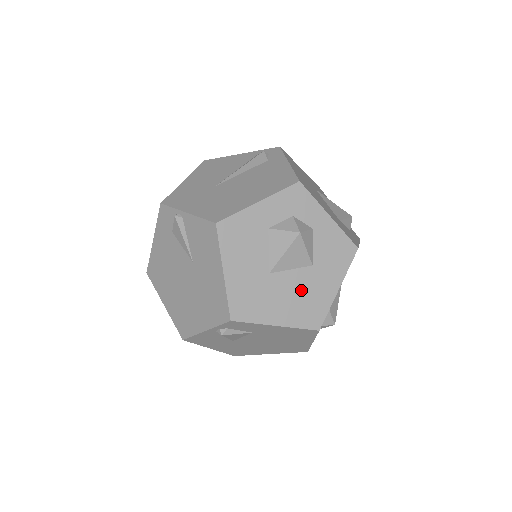
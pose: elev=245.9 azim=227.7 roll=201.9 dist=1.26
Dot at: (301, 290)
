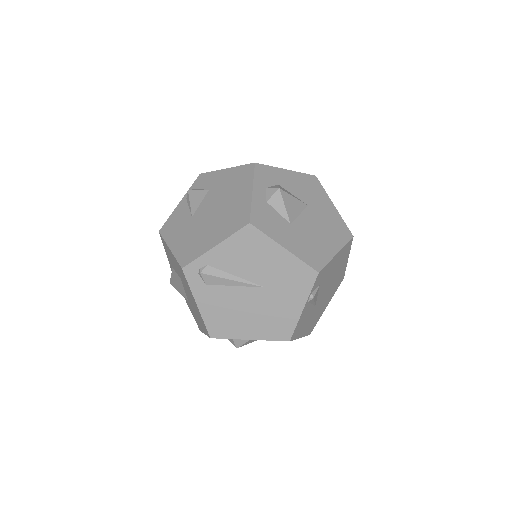
Dot at: occluded
